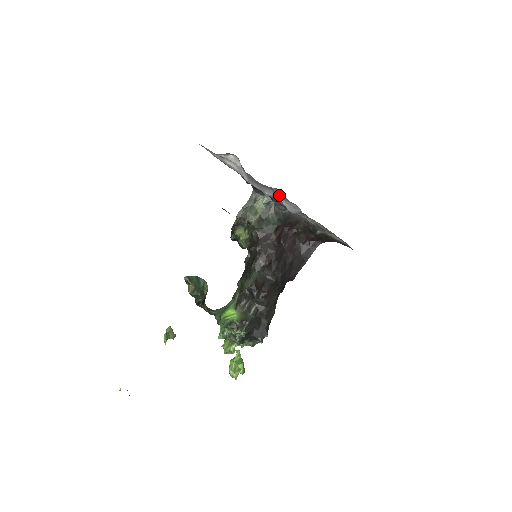
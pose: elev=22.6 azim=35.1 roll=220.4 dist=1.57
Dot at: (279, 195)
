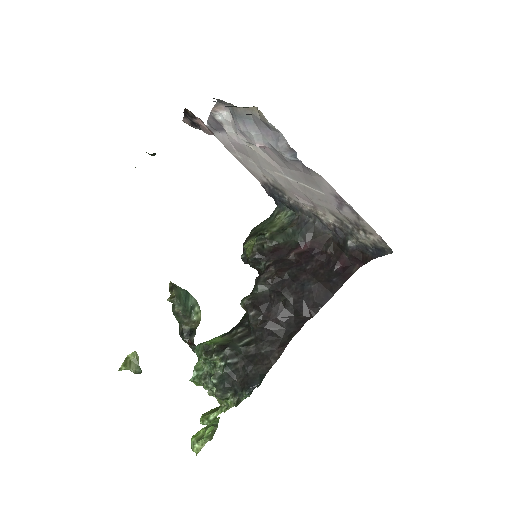
Dot at: (261, 124)
